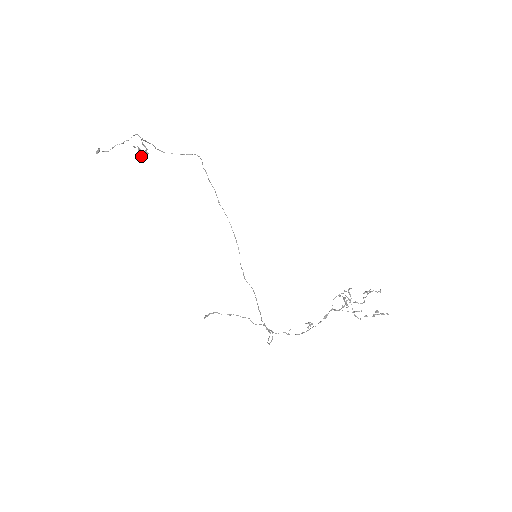
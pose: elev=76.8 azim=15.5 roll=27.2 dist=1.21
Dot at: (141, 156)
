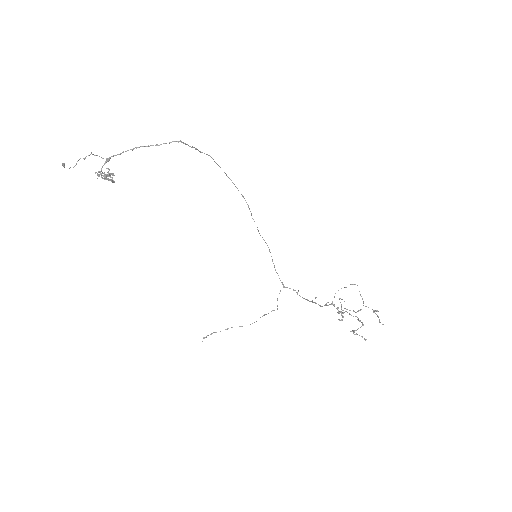
Dot at: occluded
